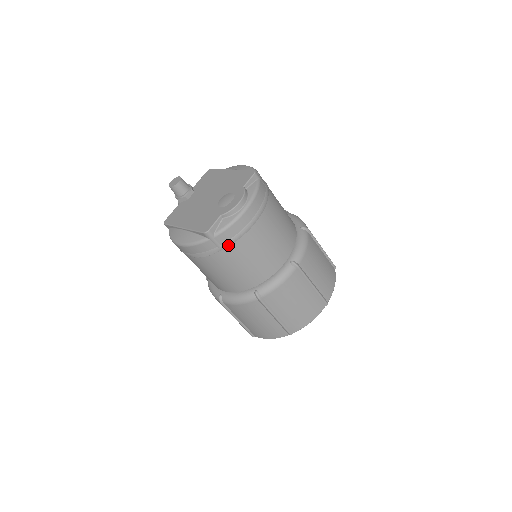
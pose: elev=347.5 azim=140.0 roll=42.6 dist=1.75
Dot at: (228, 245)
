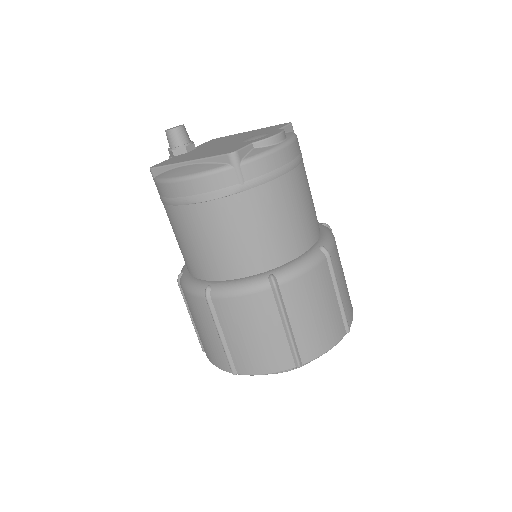
Dot at: (255, 185)
